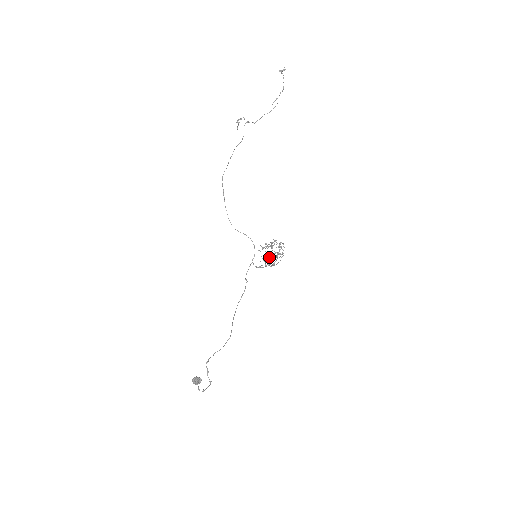
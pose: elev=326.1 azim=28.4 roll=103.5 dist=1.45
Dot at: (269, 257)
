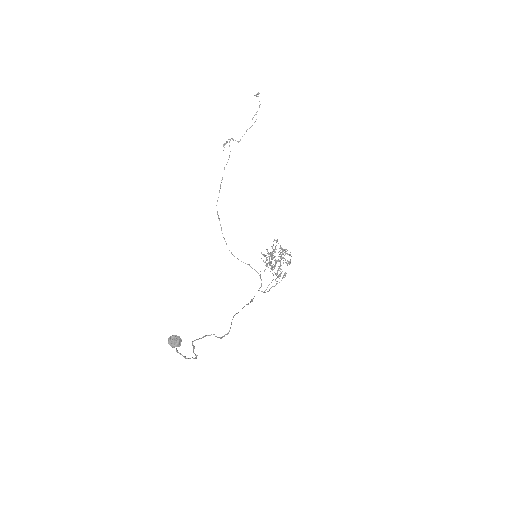
Dot at: (271, 257)
